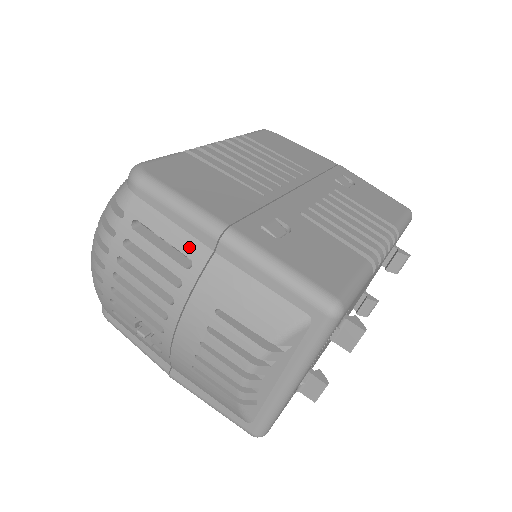
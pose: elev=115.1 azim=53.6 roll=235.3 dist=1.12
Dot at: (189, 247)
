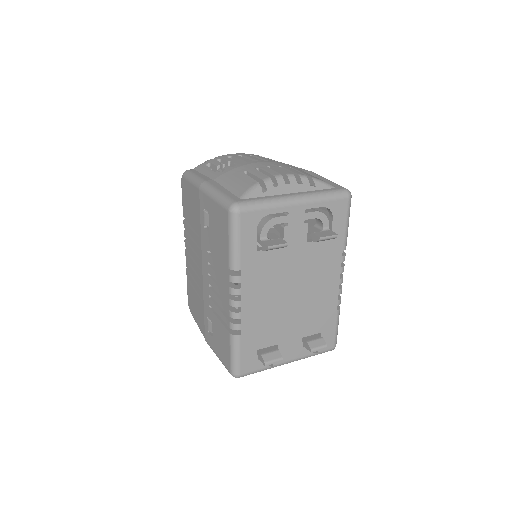
Dot at: occluded
